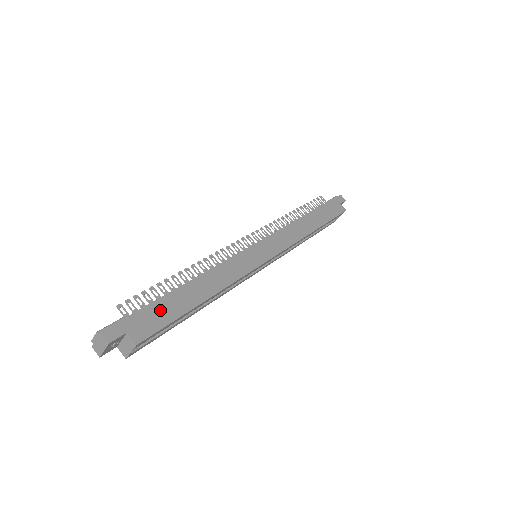
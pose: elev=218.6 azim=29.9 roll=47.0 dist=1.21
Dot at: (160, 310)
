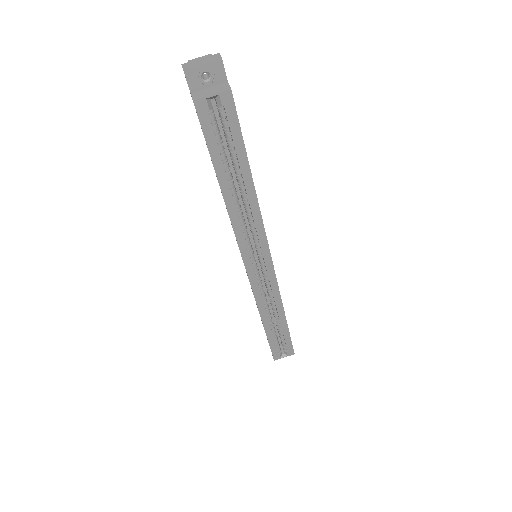
Dot at: occluded
